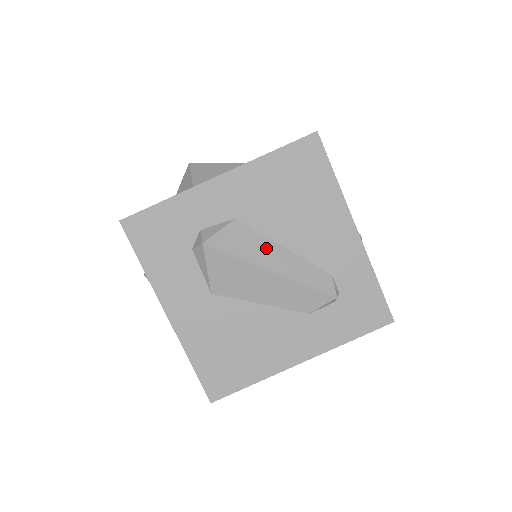
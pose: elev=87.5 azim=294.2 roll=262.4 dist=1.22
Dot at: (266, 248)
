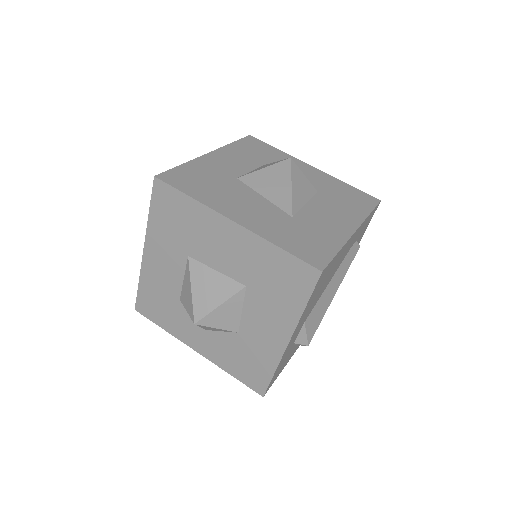
Dot at: (325, 298)
